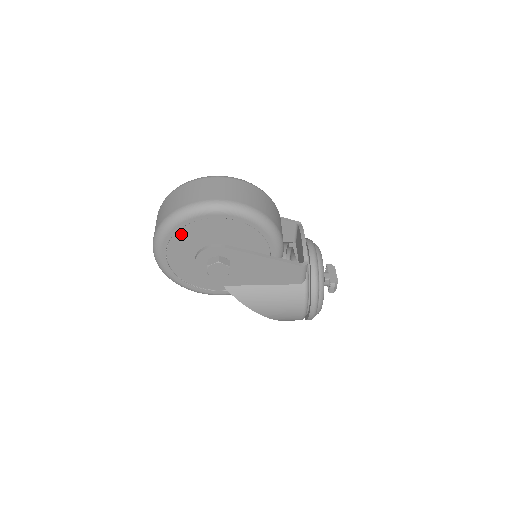
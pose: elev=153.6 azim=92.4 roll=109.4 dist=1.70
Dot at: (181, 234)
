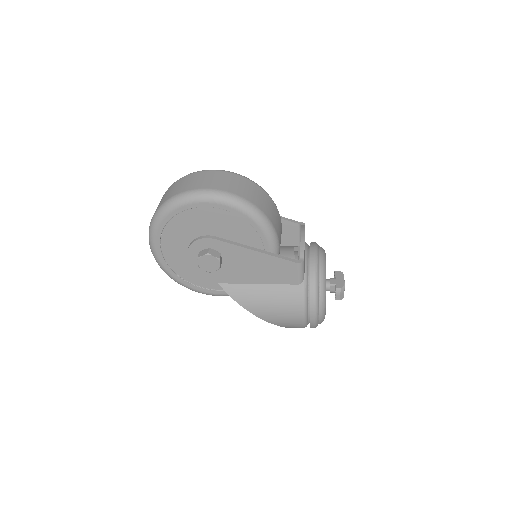
Dot at: (173, 225)
